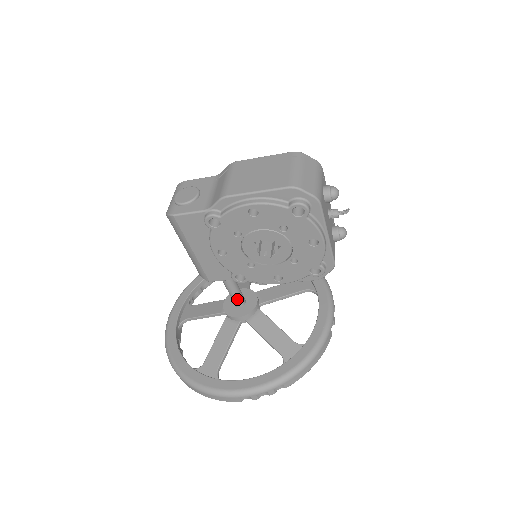
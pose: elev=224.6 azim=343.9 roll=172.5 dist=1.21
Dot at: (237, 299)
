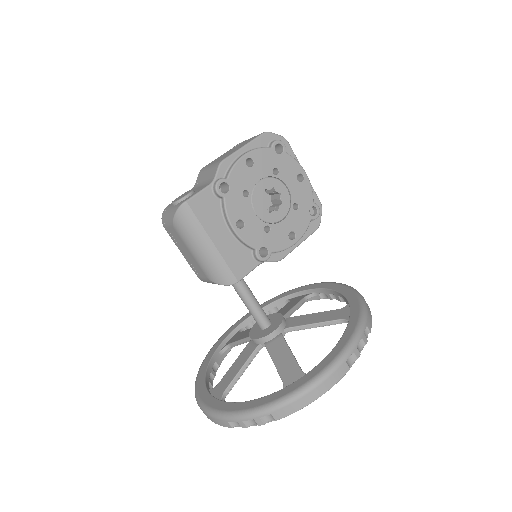
Dot at: (263, 315)
